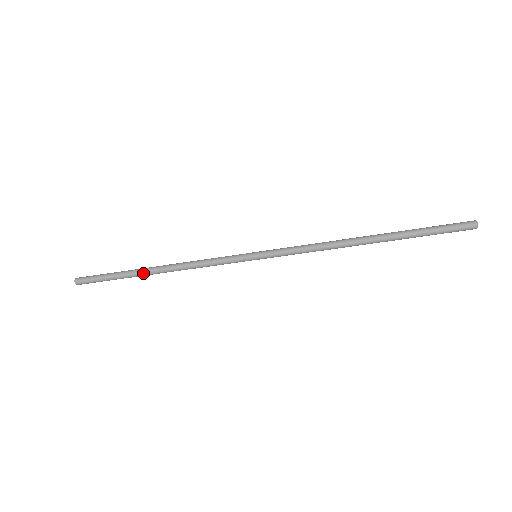
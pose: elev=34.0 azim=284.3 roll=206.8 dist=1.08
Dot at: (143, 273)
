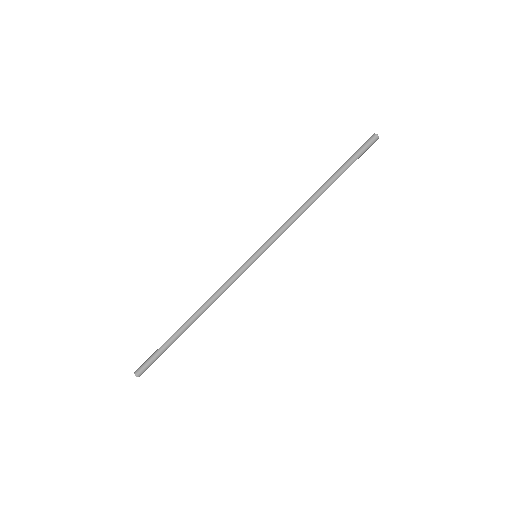
Dot at: (184, 328)
